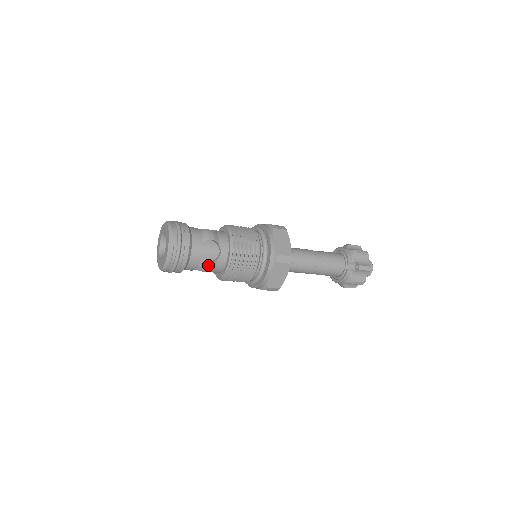
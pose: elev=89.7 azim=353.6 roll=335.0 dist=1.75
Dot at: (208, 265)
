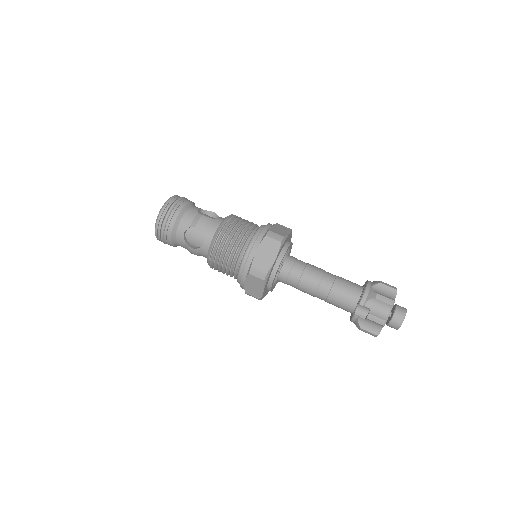
Dot at: (192, 250)
